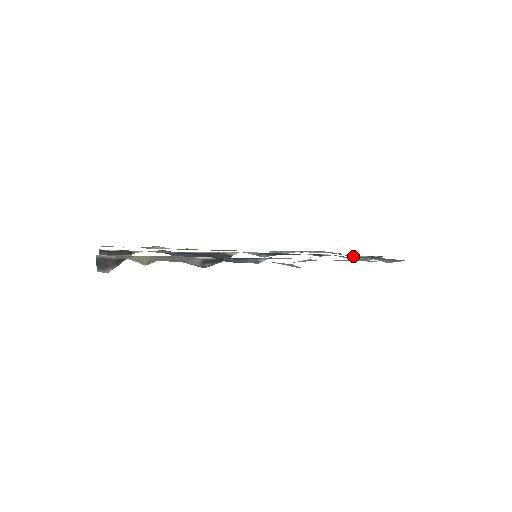
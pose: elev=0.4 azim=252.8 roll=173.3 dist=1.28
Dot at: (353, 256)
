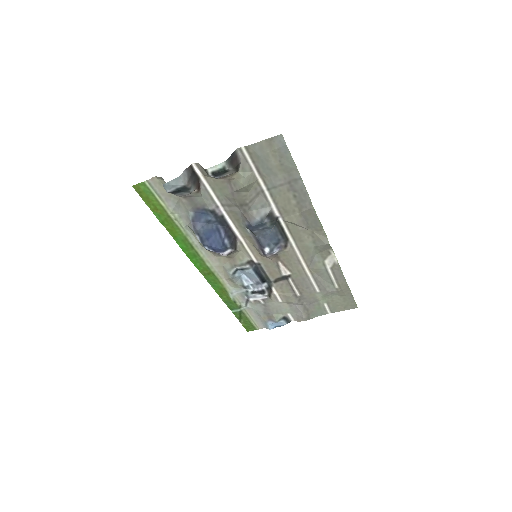
Dot at: (274, 314)
